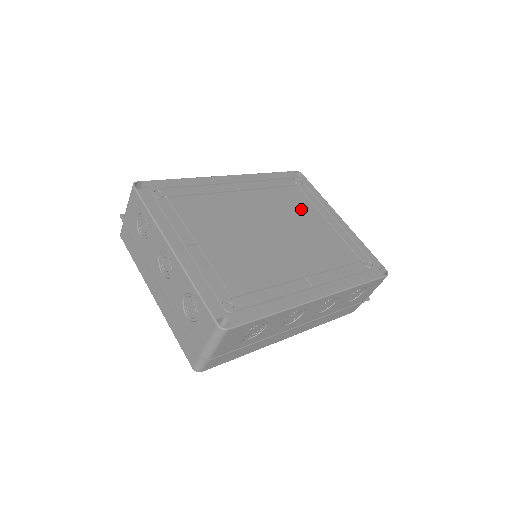
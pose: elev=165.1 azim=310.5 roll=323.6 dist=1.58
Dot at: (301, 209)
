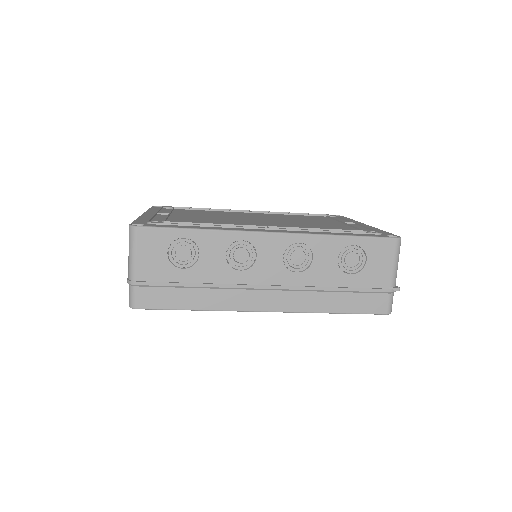
Dot at: (314, 219)
